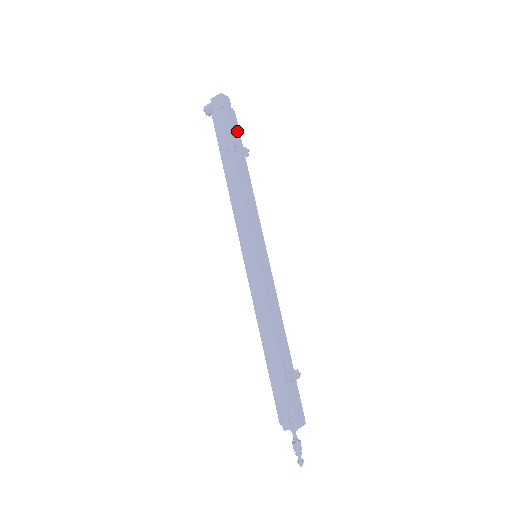
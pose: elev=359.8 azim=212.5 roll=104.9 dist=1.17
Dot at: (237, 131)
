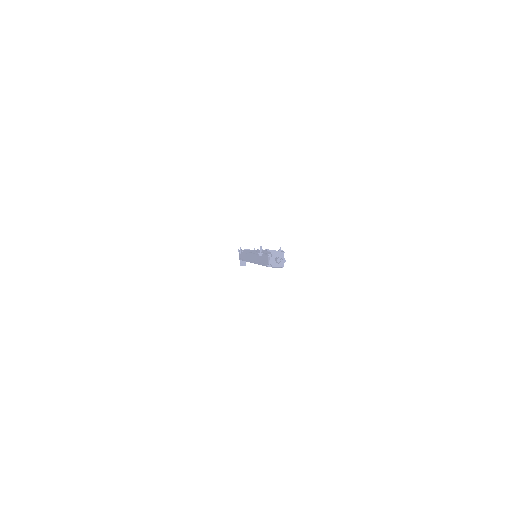
Dot at: occluded
